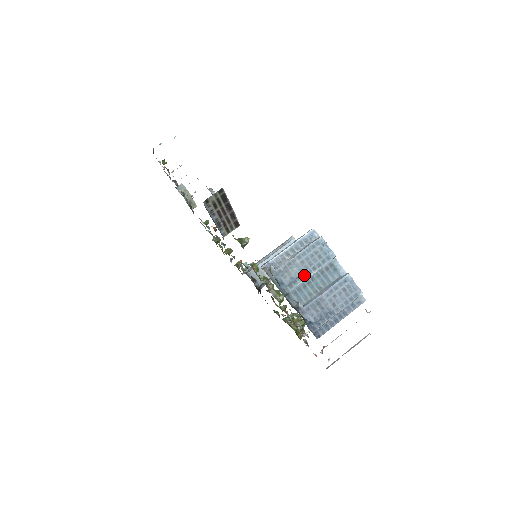
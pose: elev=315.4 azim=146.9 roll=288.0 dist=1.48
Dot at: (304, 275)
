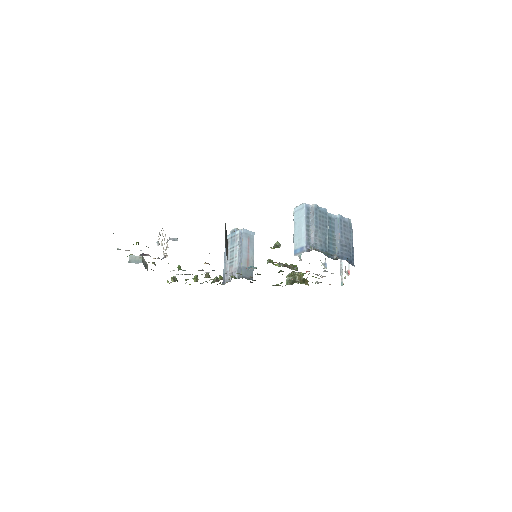
Dot at: (325, 235)
